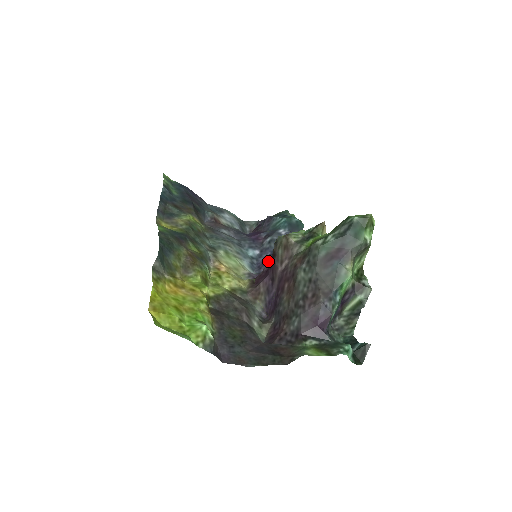
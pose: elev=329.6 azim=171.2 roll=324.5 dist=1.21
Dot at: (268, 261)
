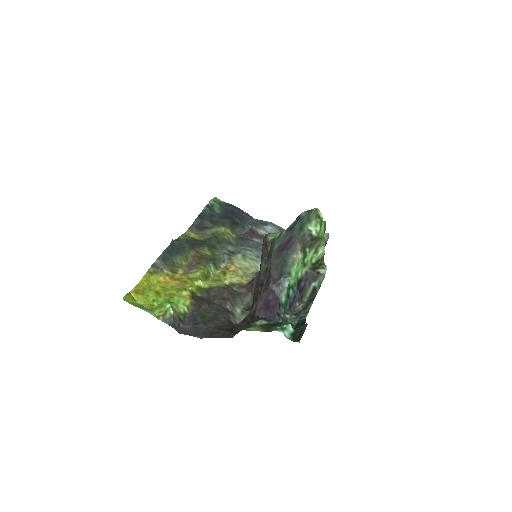
Dot at: occluded
